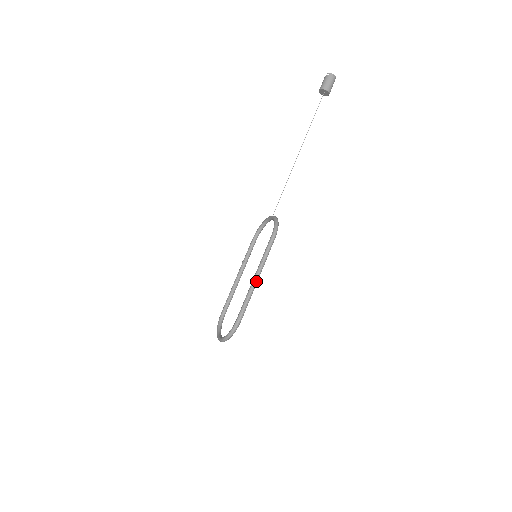
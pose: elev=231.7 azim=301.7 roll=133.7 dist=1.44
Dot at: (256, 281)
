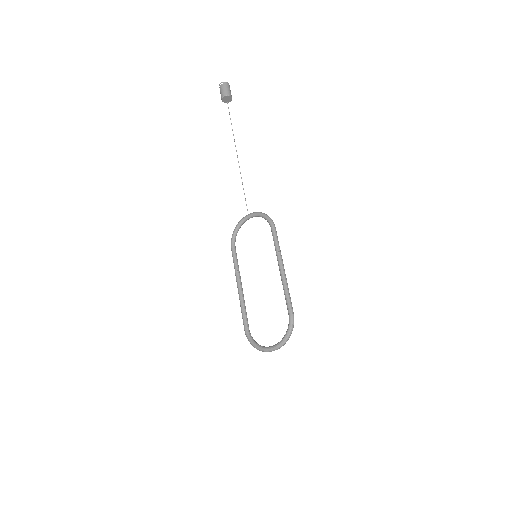
Dot at: (284, 272)
